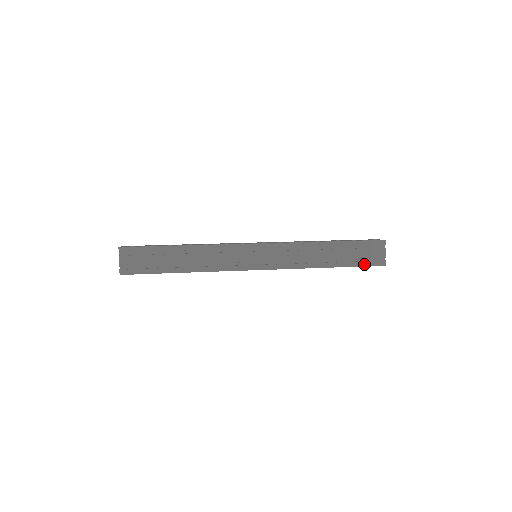
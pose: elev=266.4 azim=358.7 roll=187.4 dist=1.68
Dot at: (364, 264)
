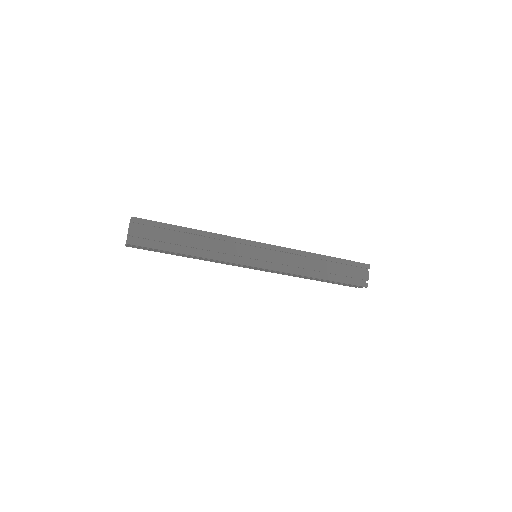
Dot at: (350, 282)
